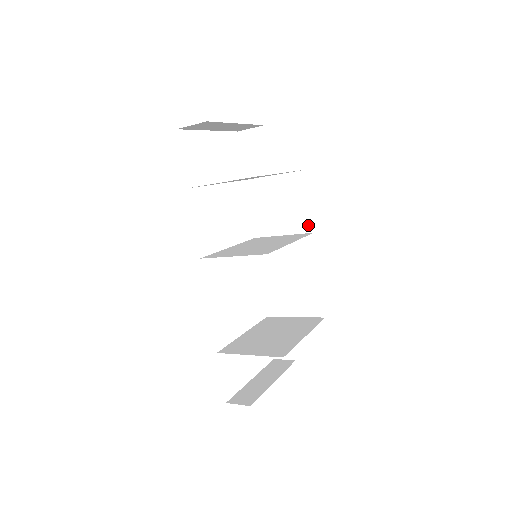
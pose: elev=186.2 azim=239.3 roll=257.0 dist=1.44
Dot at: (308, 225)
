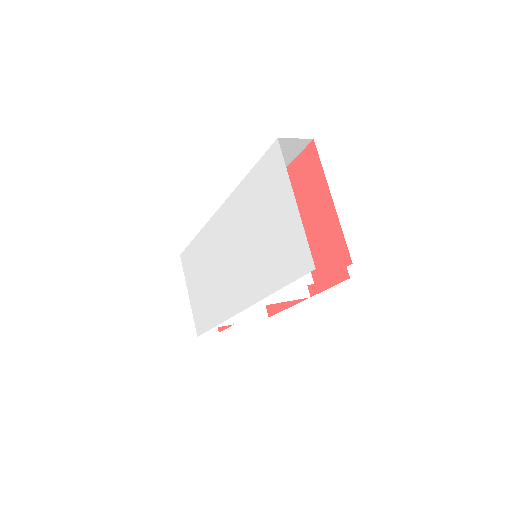
Dot at: occluded
